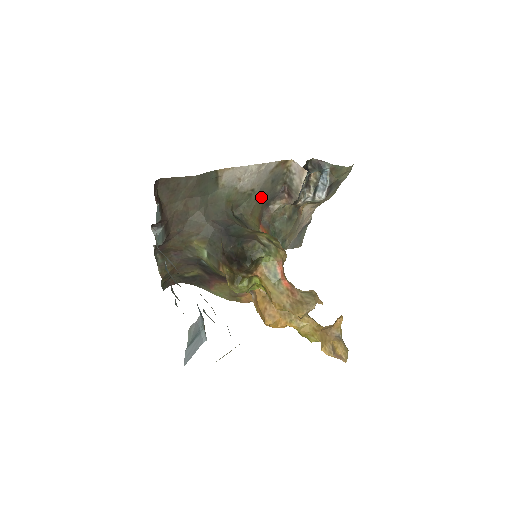
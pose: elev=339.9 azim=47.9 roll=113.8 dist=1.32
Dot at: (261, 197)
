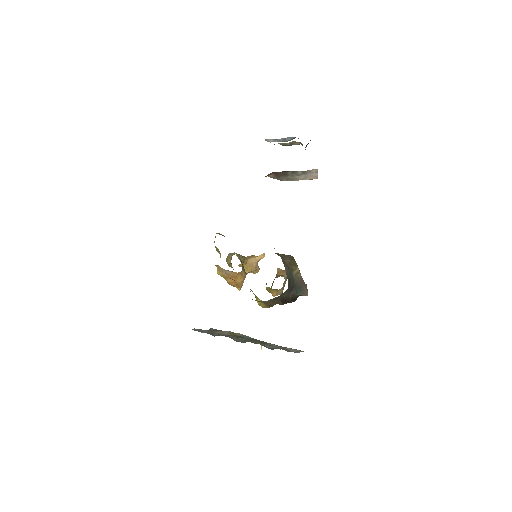
Dot at: occluded
